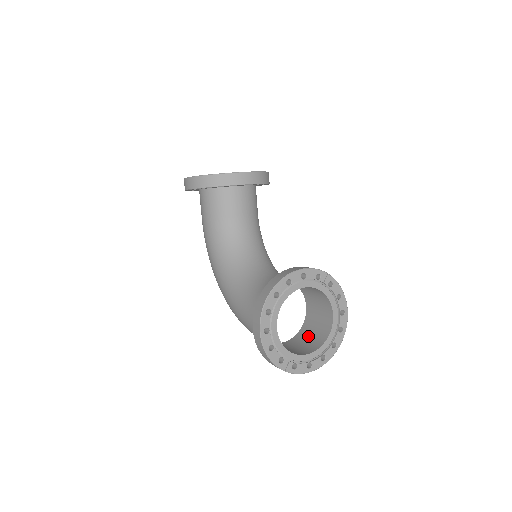
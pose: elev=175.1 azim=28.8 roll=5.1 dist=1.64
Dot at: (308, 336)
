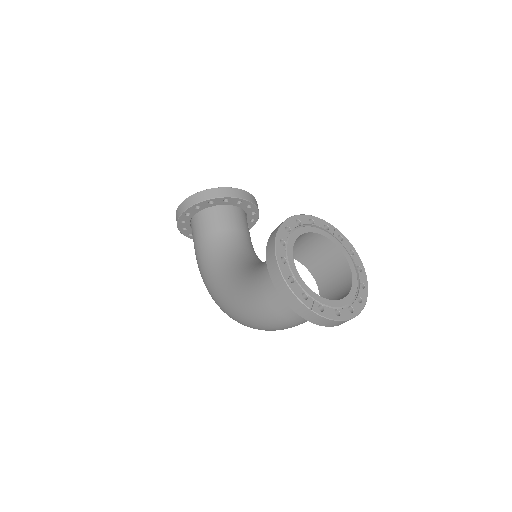
Dot at: occluded
